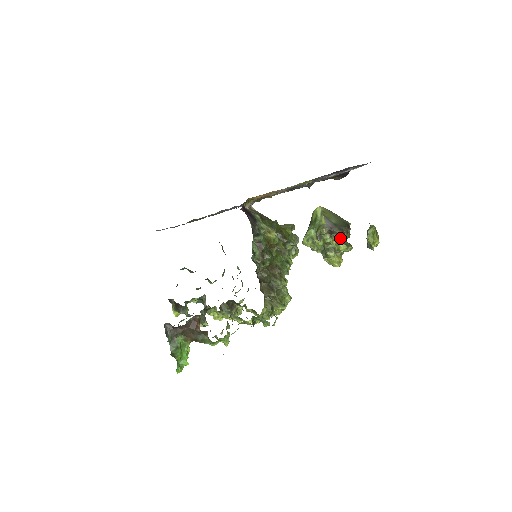
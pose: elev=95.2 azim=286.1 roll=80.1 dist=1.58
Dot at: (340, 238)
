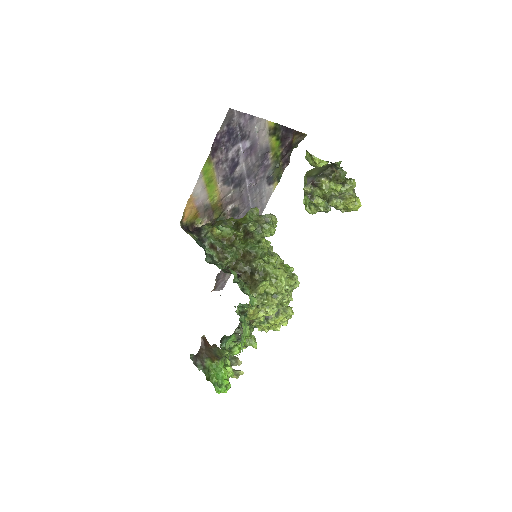
Dot at: (328, 182)
